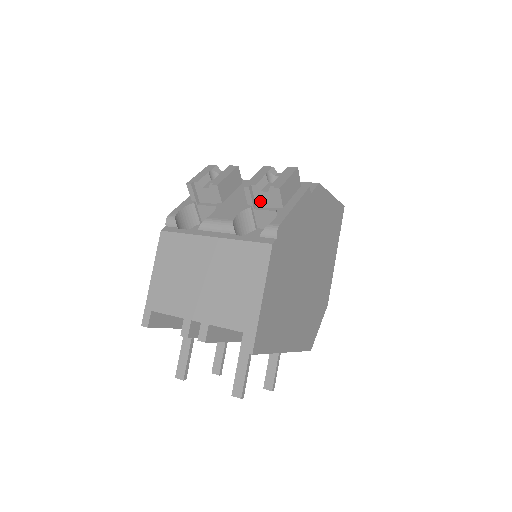
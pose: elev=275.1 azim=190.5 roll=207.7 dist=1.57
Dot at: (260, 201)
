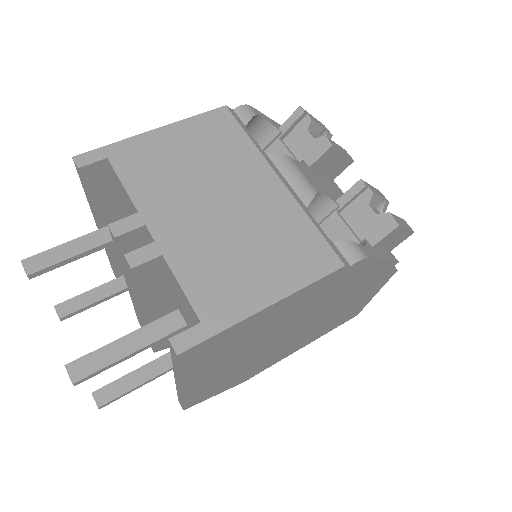
Dot at: (353, 213)
